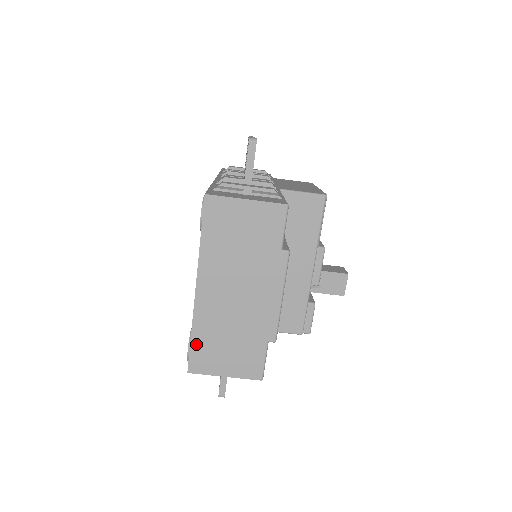
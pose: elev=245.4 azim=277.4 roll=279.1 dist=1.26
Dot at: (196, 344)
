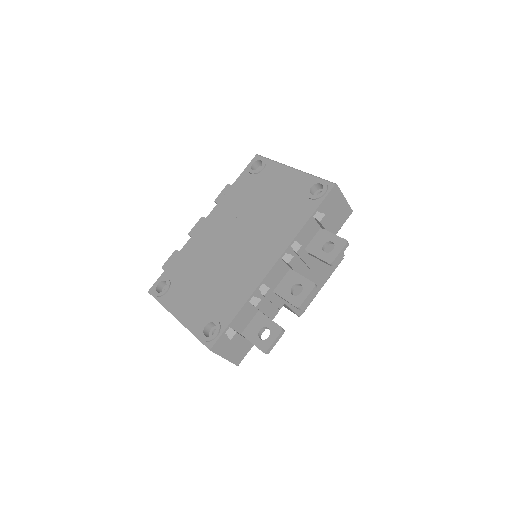
Dot at: occluded
